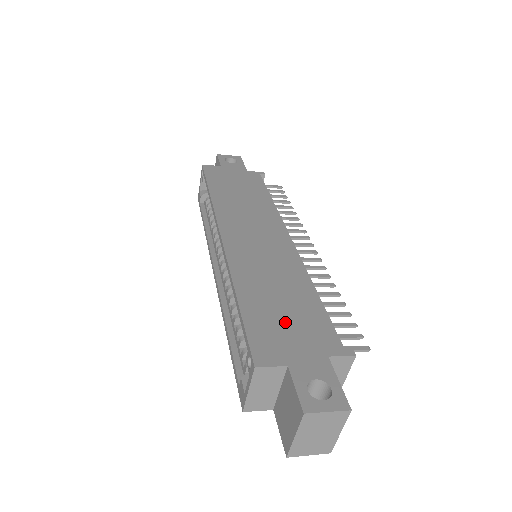
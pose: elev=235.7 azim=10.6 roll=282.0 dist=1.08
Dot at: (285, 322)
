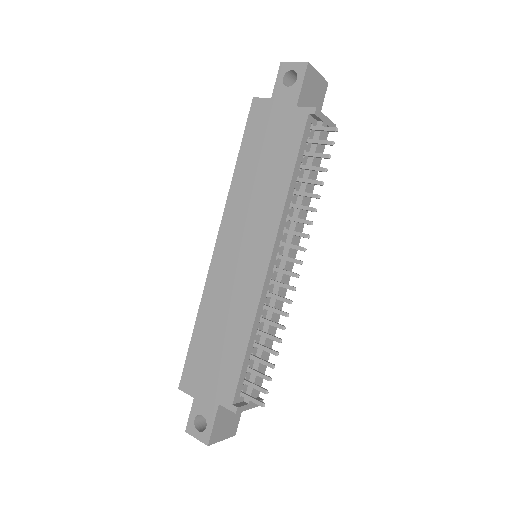
Dot at: (210, 363)
